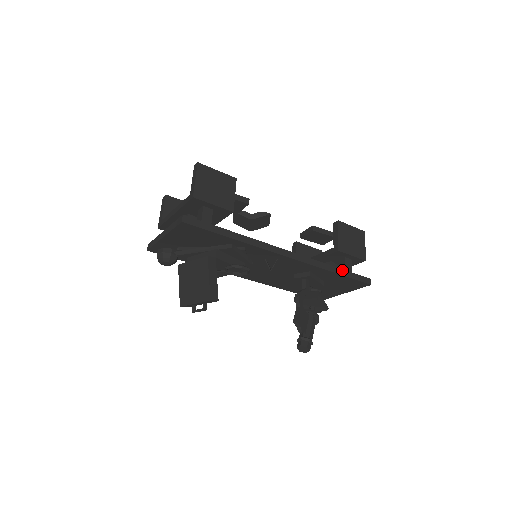
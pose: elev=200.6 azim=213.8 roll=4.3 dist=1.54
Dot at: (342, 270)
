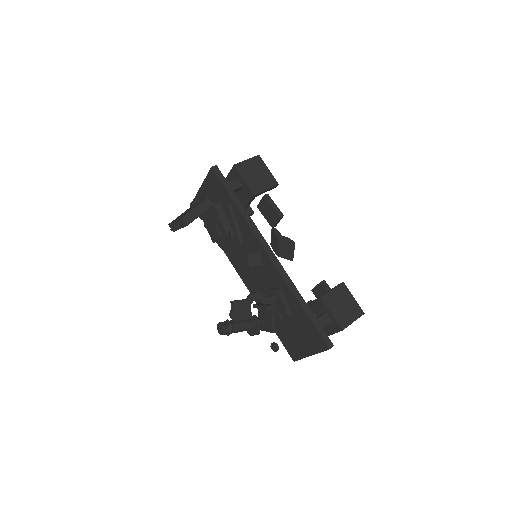
Dot at: (310, 310)
